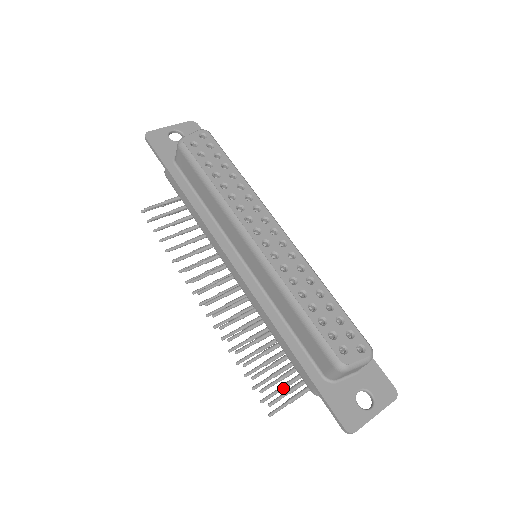
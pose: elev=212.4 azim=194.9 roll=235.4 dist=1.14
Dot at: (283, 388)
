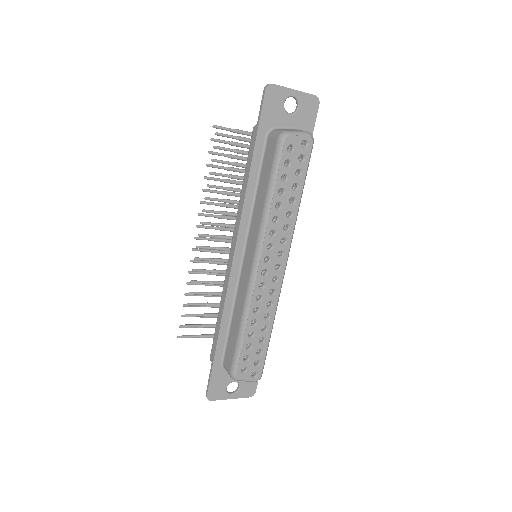
Dot at: occluded
